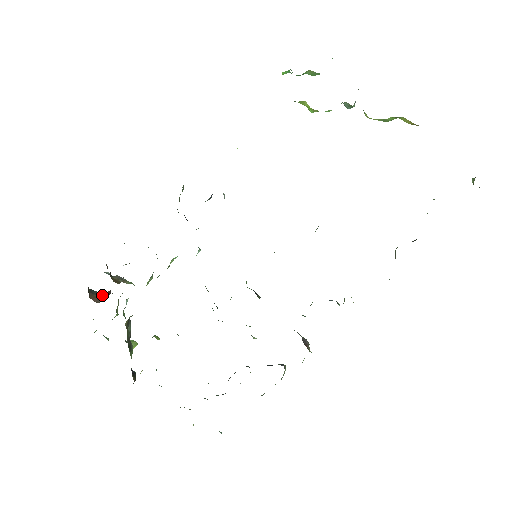
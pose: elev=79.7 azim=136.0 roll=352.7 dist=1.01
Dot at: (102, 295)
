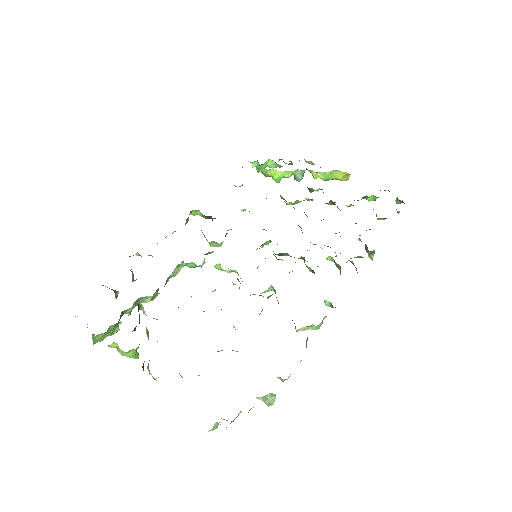
Dot at: occluded
